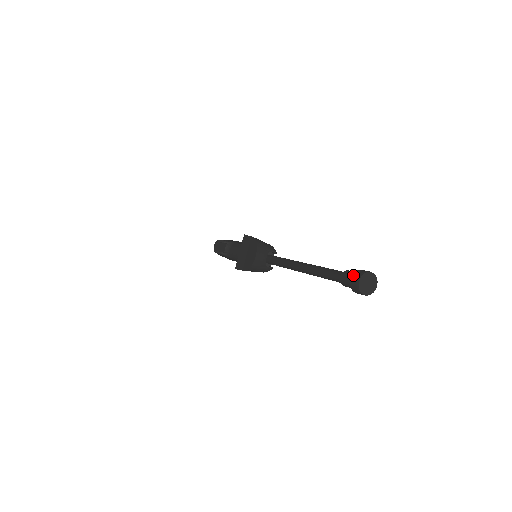
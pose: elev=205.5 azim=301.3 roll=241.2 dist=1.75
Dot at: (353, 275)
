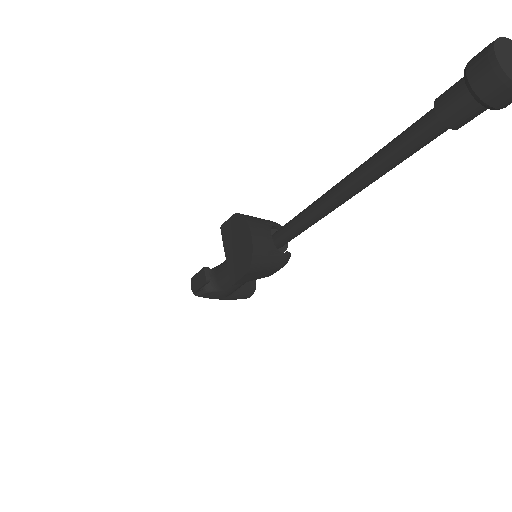
Dot at: (468, 68)
